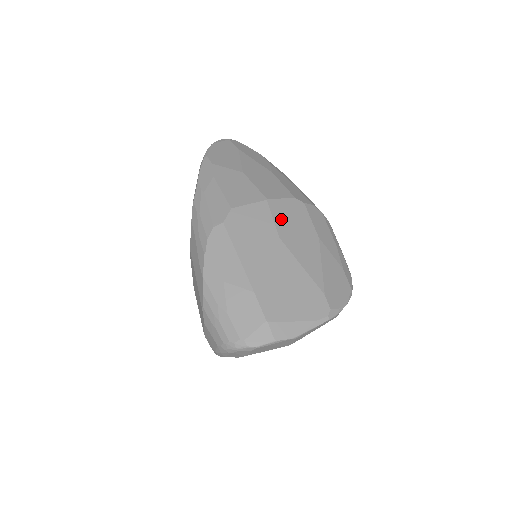
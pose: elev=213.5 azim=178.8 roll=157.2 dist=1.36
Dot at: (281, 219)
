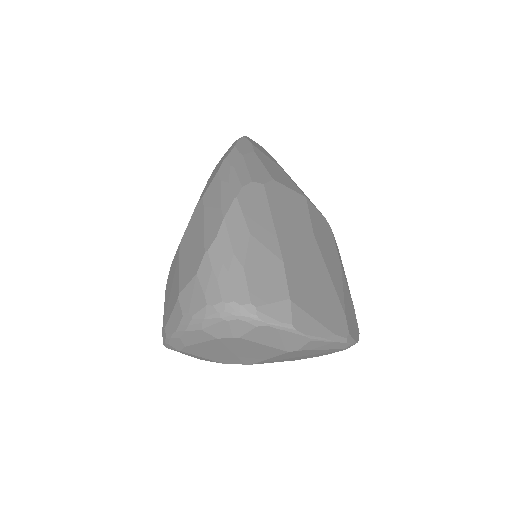
Dot at: (315, 222)
